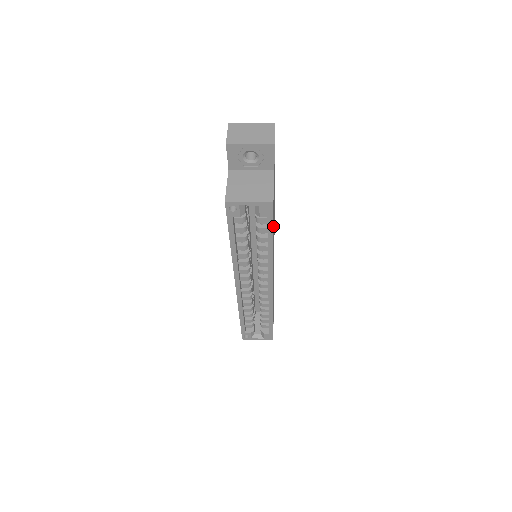
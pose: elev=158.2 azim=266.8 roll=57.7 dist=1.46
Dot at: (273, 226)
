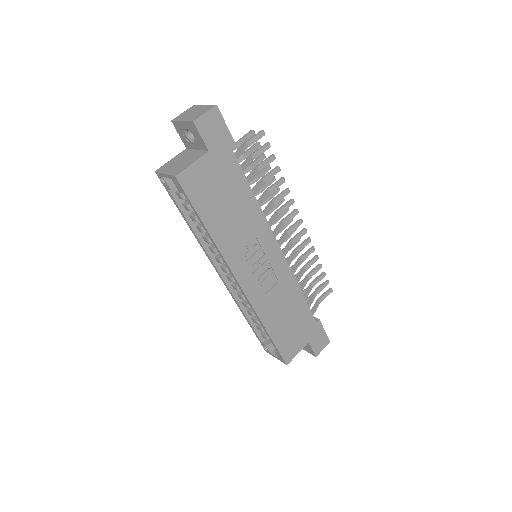
Dot at: (202, 208)
